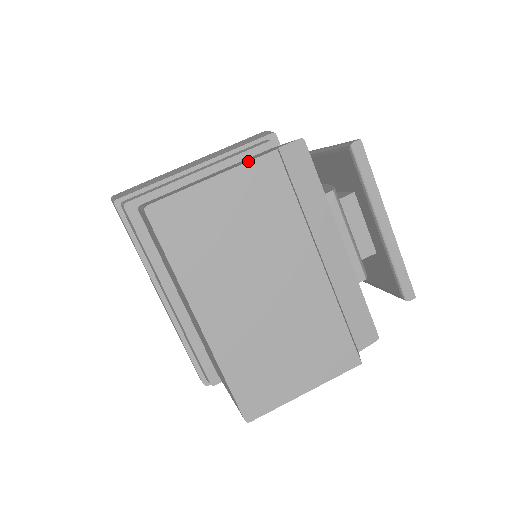
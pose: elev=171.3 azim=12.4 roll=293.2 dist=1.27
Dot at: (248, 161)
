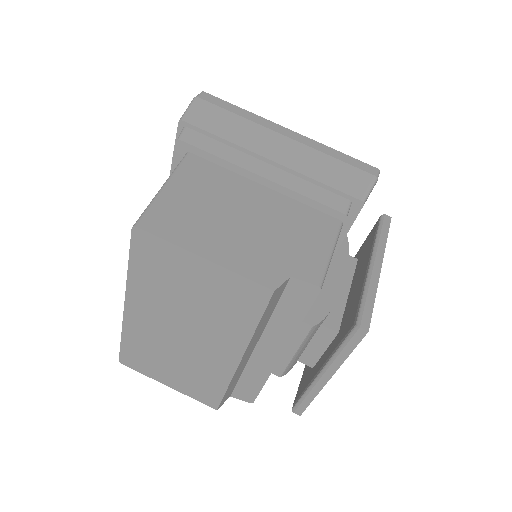
Dot at: (242, 276)
